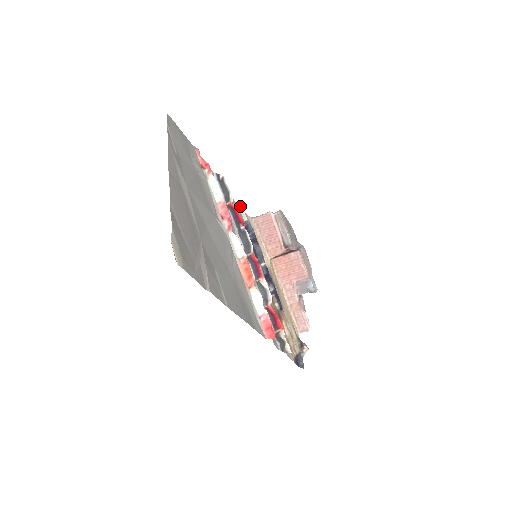
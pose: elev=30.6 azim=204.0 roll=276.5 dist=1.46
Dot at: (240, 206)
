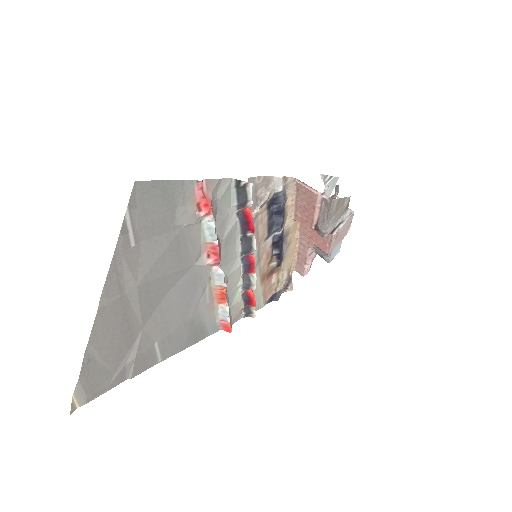
Dot at: (278, 177)
